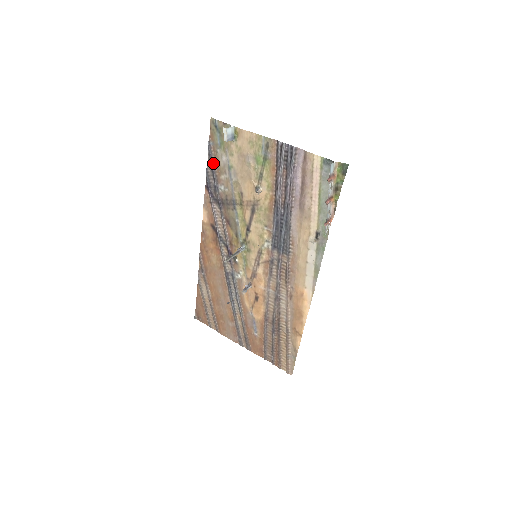
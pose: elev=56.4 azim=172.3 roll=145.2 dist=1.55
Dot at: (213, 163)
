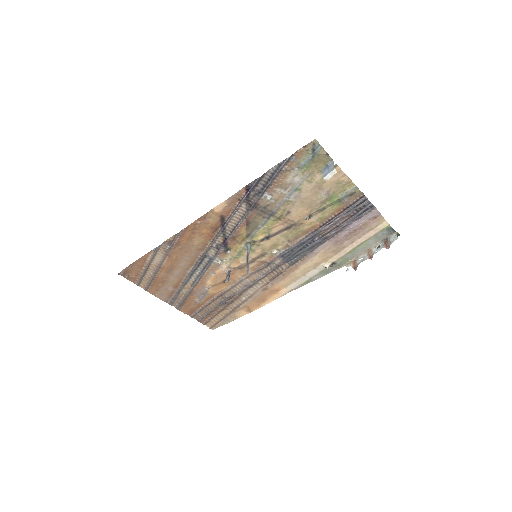
Dot at: (277, 174)
